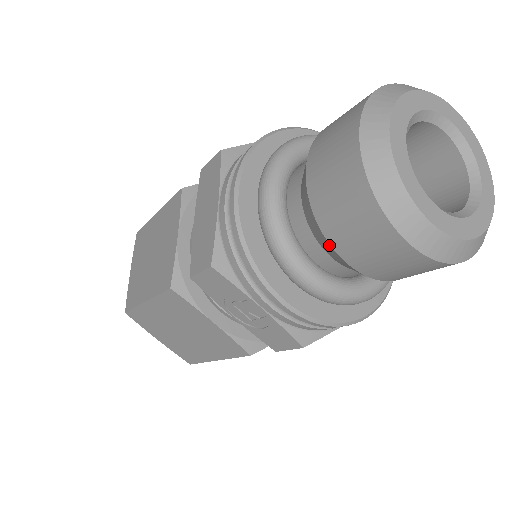
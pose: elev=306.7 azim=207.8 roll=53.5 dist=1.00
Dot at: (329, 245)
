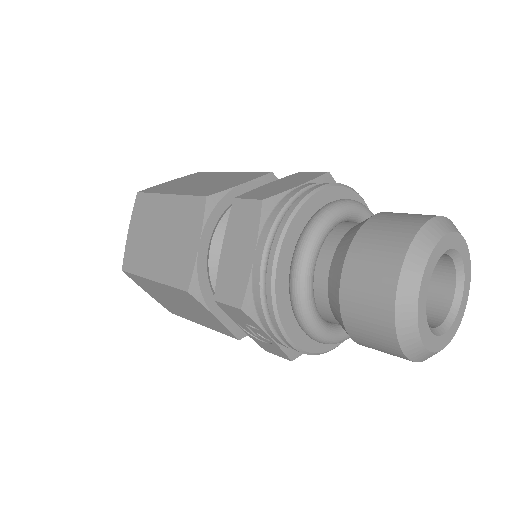
Dot at: (344, 327)
